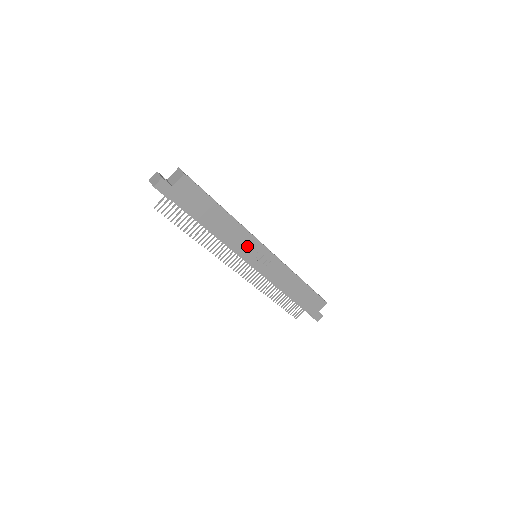
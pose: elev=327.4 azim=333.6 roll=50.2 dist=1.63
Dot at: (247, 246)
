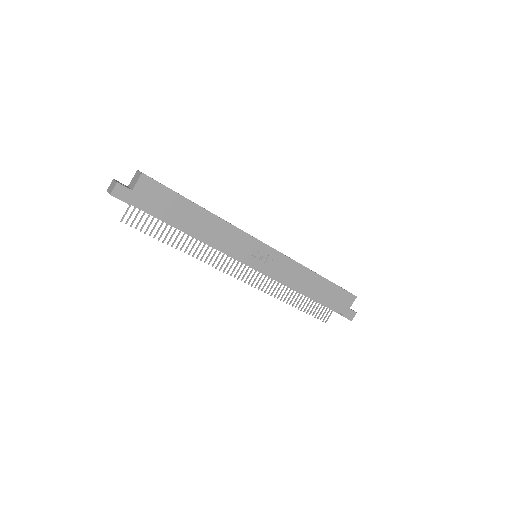
Dot at: (240, 245)
